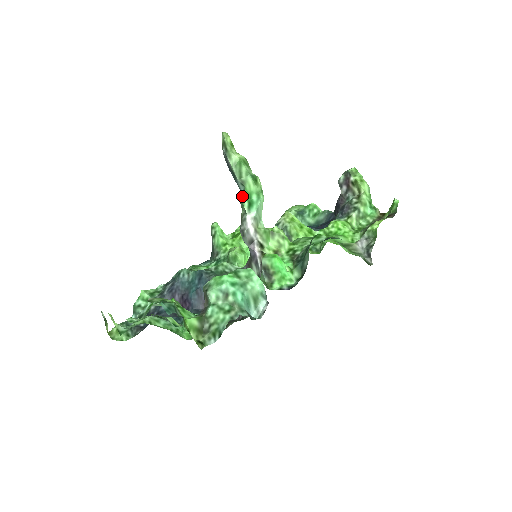
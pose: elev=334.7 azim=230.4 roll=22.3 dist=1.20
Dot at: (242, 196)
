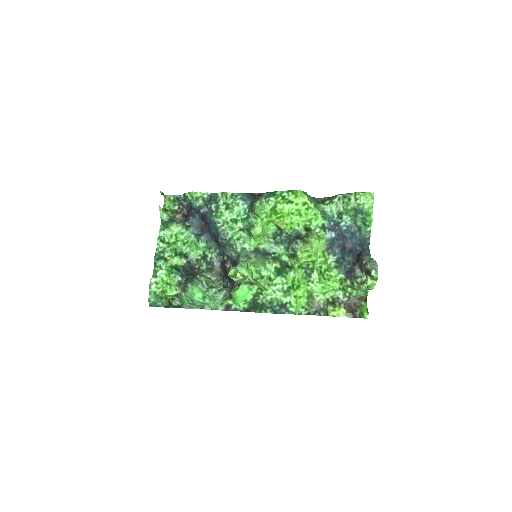
Dot at: occluded
